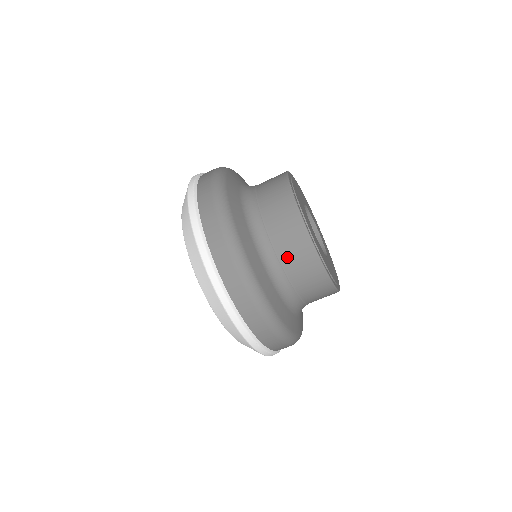
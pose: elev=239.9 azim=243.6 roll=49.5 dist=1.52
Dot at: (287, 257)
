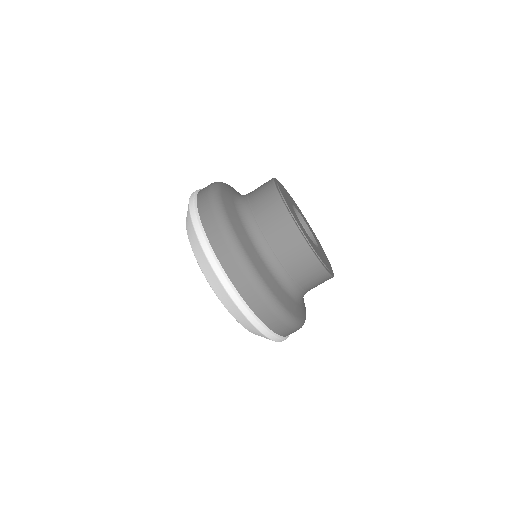
Dot at: (288, 261)
